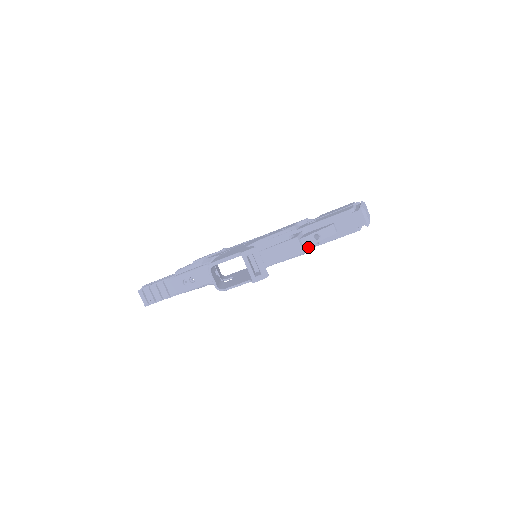
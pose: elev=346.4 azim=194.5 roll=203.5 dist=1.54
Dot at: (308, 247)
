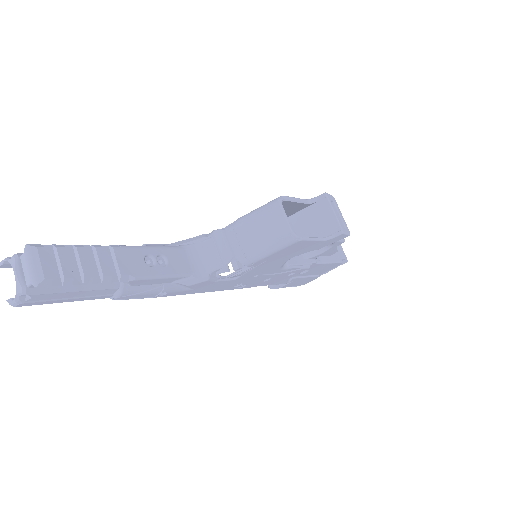
Dot at: (314, 259)
